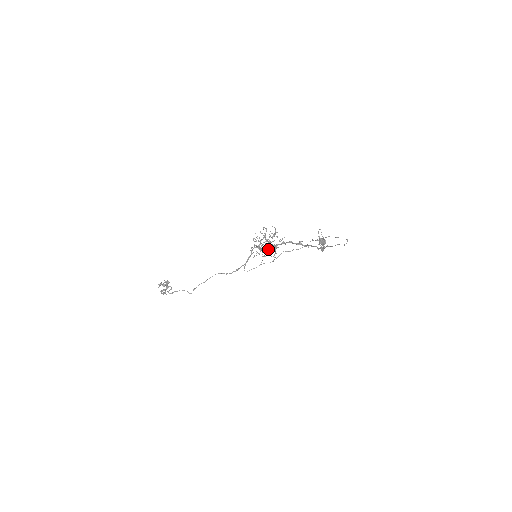
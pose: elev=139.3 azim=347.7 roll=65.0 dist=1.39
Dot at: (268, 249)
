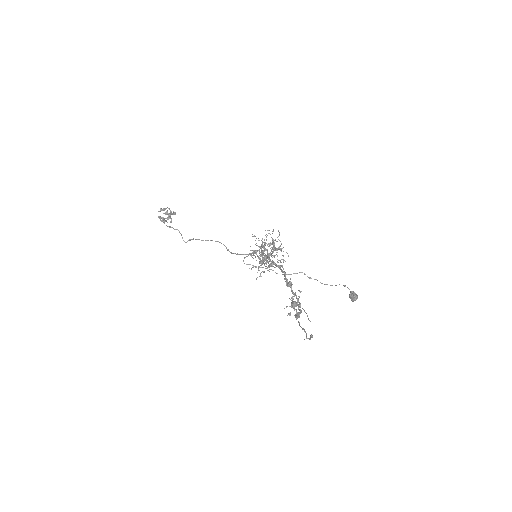
Dot at: occluded
